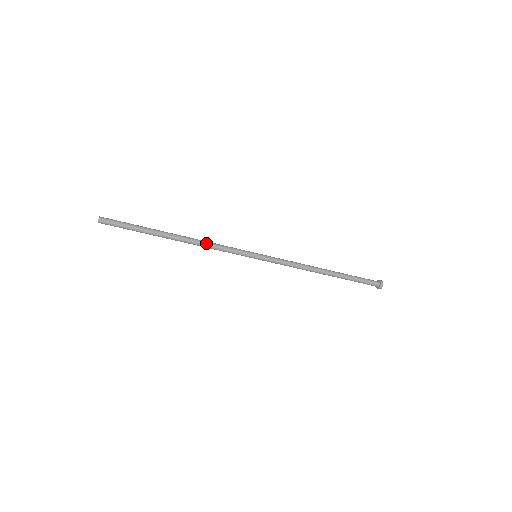
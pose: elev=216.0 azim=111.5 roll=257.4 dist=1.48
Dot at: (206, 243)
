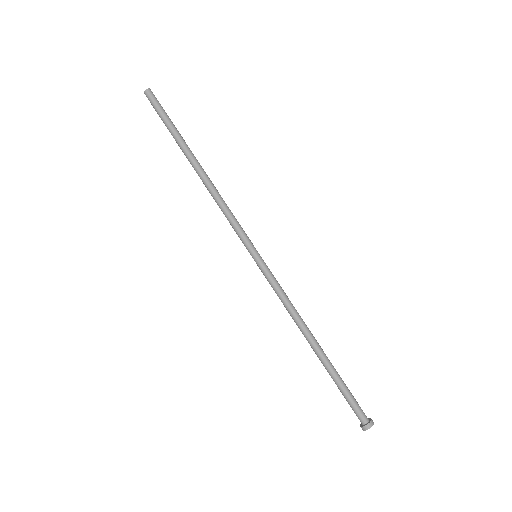
Dot at: (219, 196)
